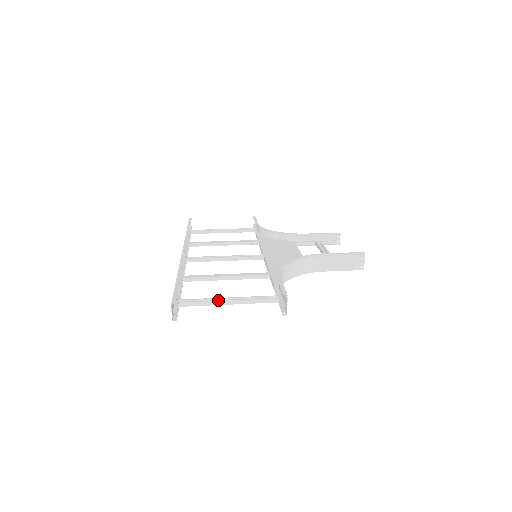
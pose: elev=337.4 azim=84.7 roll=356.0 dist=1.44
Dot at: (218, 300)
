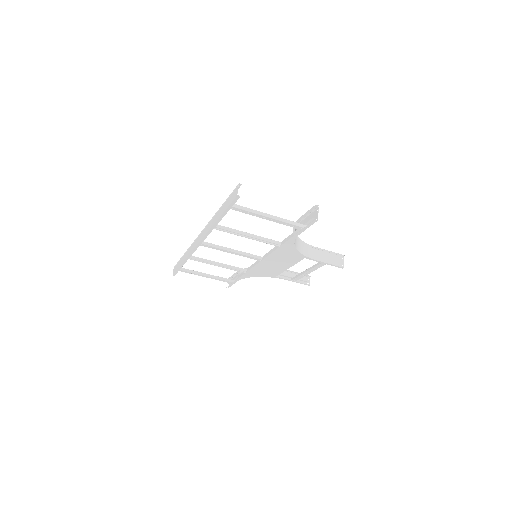
Dot at: (261, 212)
